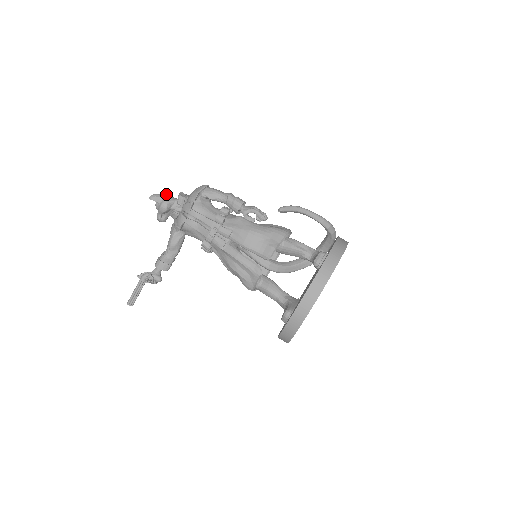
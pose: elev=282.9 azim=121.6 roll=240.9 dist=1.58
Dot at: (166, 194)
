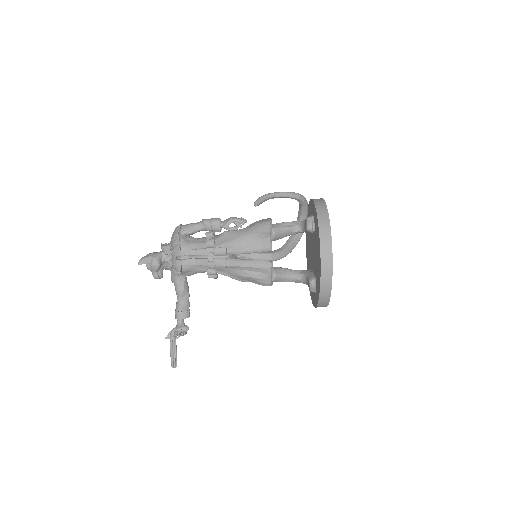
Dot at: (150, 253)
